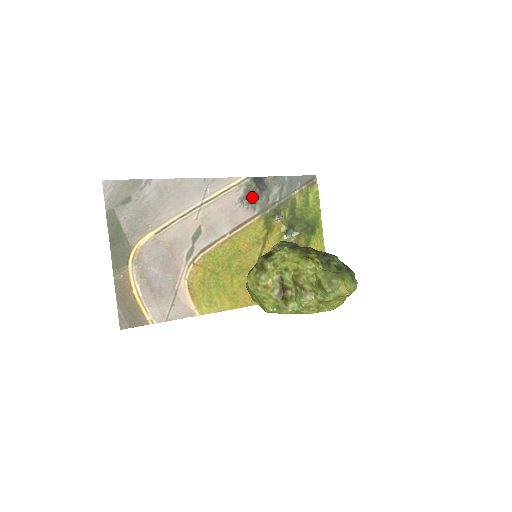
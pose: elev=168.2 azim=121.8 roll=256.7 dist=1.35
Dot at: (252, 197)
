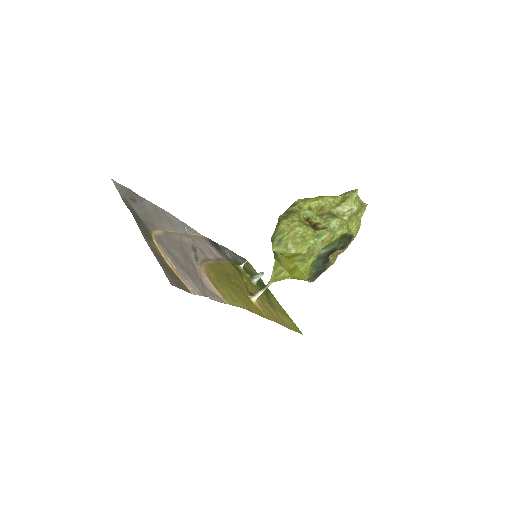
Dot at: (216, 248)
